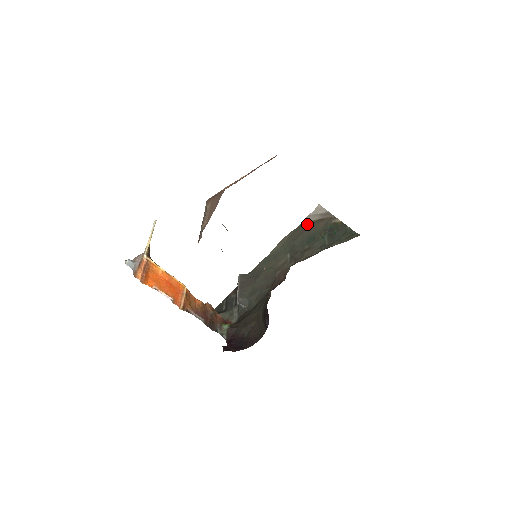
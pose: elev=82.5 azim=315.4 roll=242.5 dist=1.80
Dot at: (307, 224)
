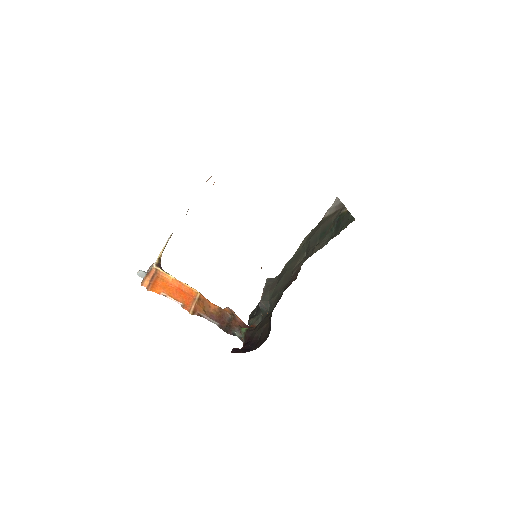
Dot at: (325, 219)
